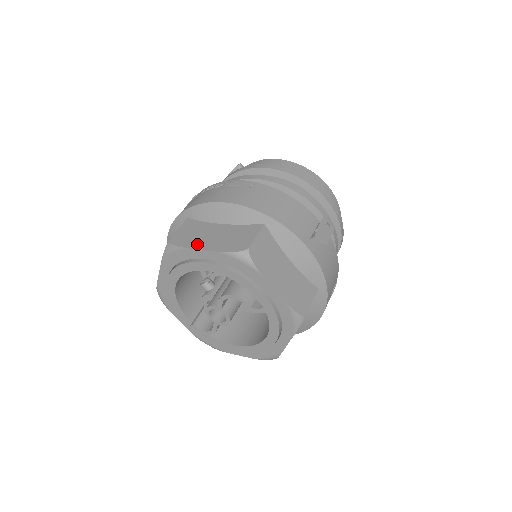
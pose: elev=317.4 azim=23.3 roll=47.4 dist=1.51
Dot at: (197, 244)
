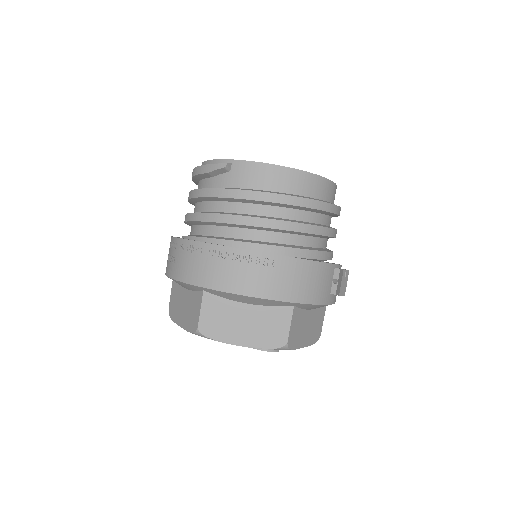
Dot at: (232, 337)
